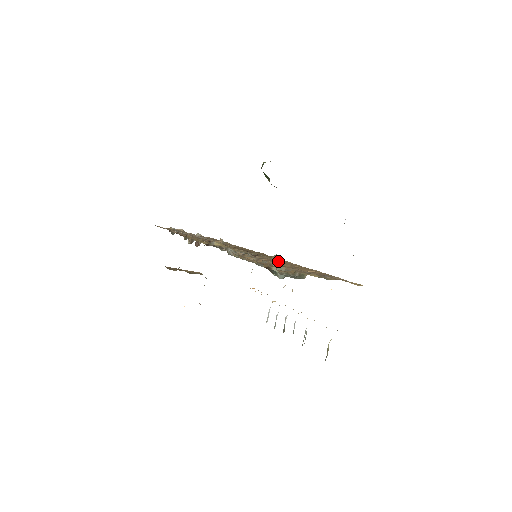
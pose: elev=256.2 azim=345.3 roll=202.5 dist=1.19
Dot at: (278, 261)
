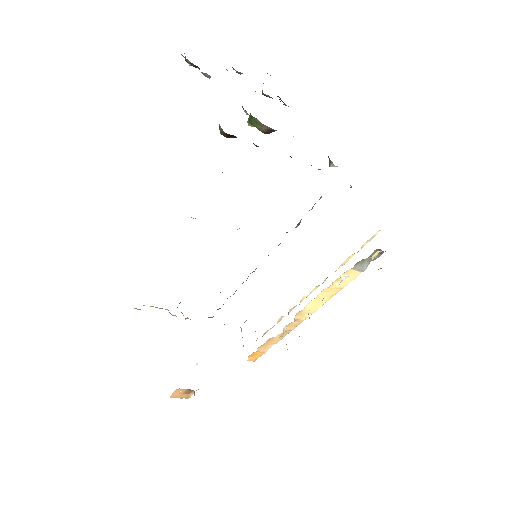
Dot at: occluded
